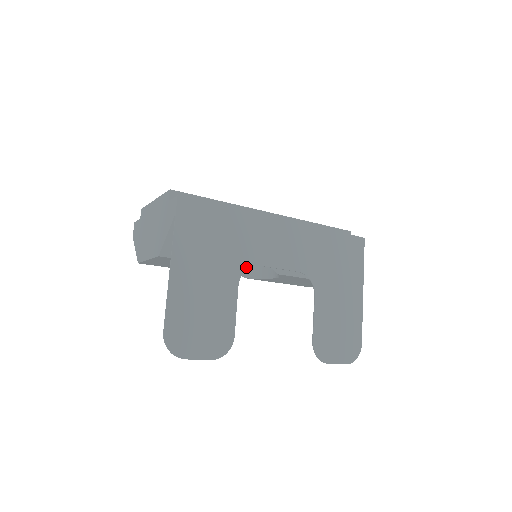
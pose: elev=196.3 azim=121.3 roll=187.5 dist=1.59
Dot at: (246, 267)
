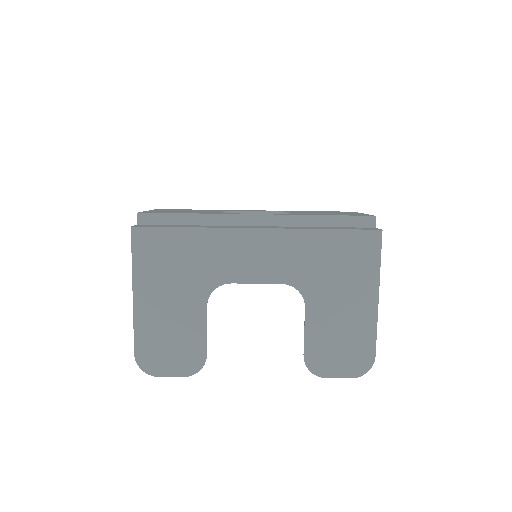
Dot at: (214, 287)
